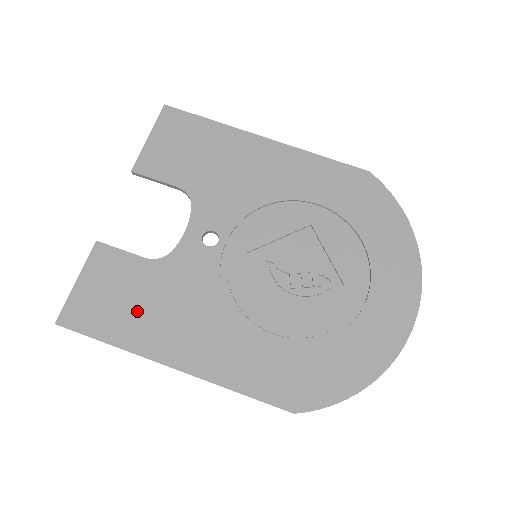
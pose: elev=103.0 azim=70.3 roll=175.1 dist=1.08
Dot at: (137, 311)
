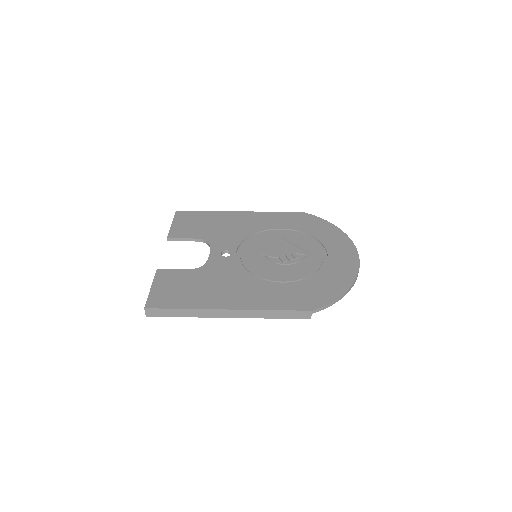
Dot at: (195, 291)
